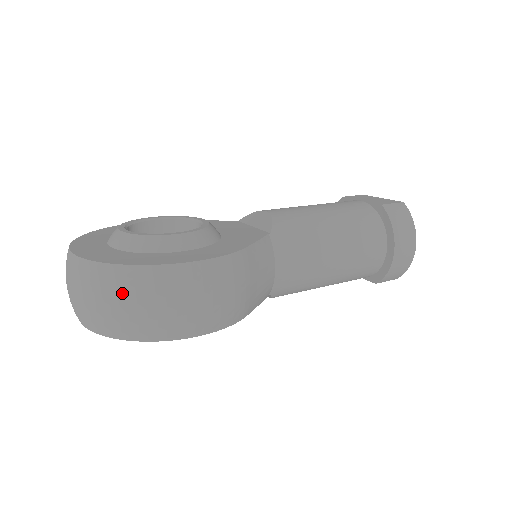
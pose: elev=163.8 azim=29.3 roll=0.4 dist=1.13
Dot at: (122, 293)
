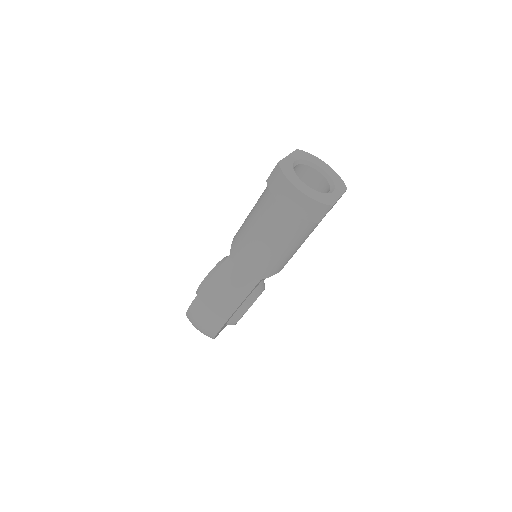
Dot at: occluded
